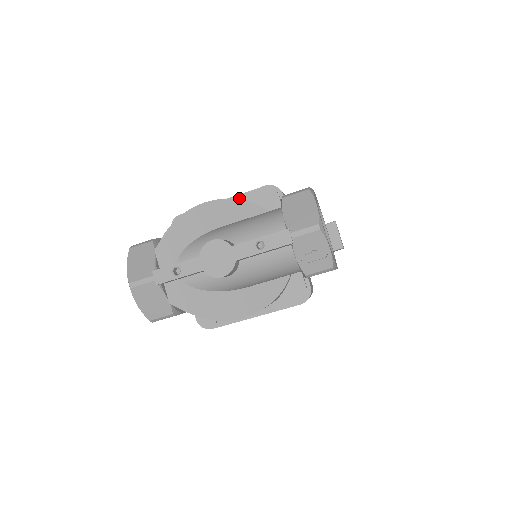
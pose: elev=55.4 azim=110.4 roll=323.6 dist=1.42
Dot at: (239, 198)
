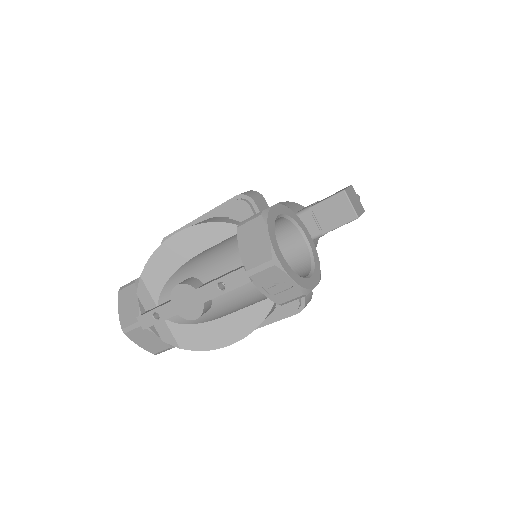
Dot at: (214, 213)
